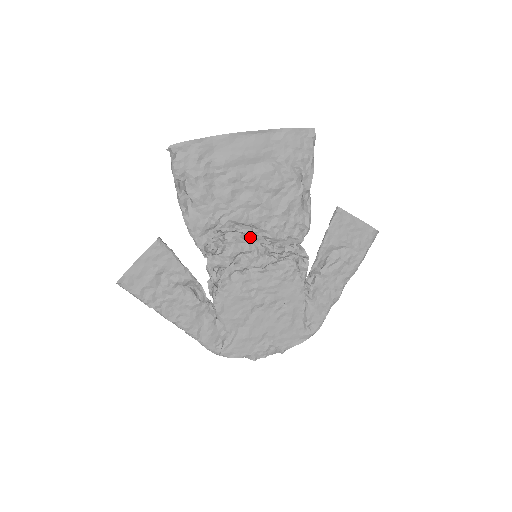
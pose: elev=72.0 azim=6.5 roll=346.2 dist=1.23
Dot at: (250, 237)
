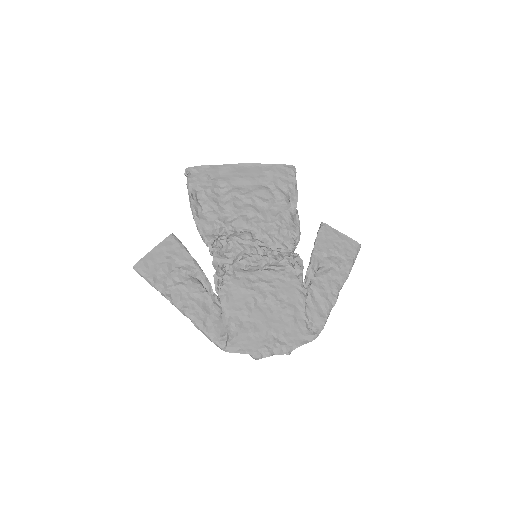
Dot at: (250, 240)
